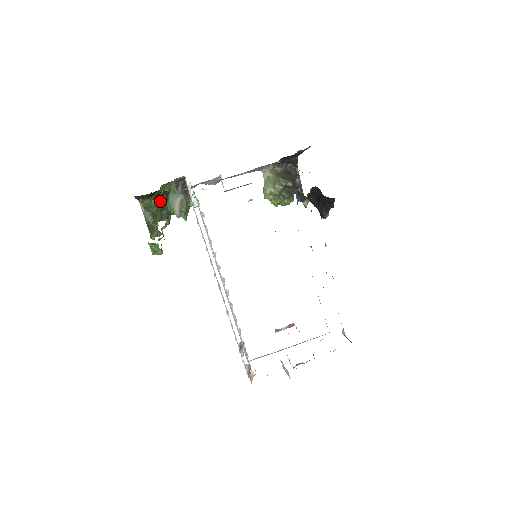
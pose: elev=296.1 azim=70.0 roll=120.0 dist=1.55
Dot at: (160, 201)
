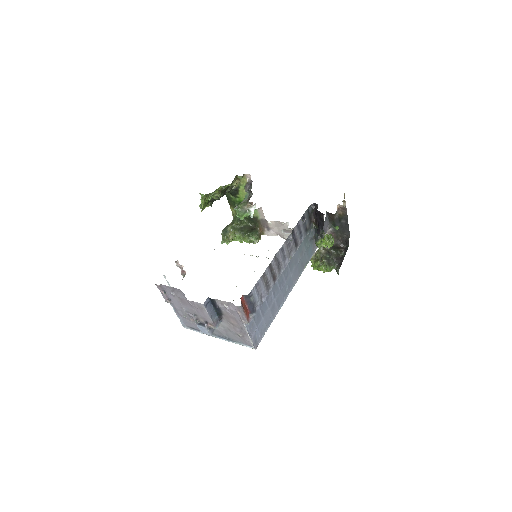
Dot at: (244, 223)
